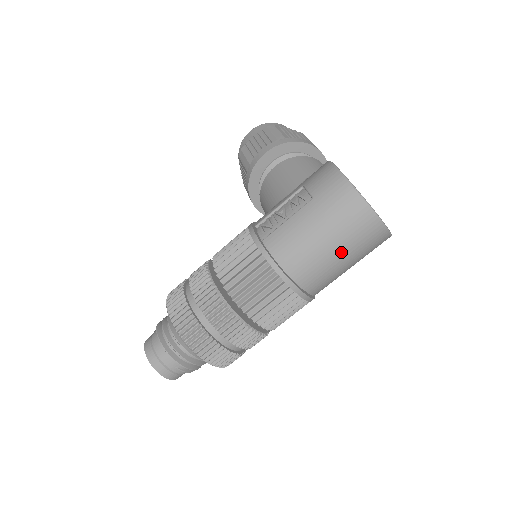
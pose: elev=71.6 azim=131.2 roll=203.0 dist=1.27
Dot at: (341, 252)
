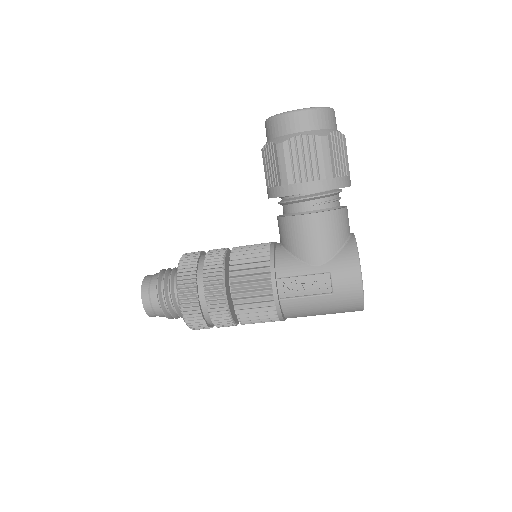
Dot at: occluded
